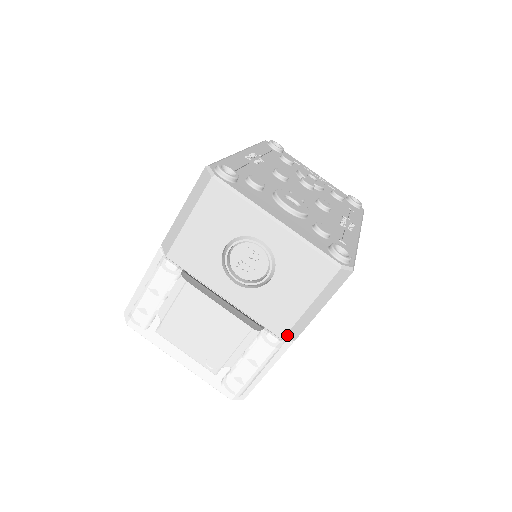
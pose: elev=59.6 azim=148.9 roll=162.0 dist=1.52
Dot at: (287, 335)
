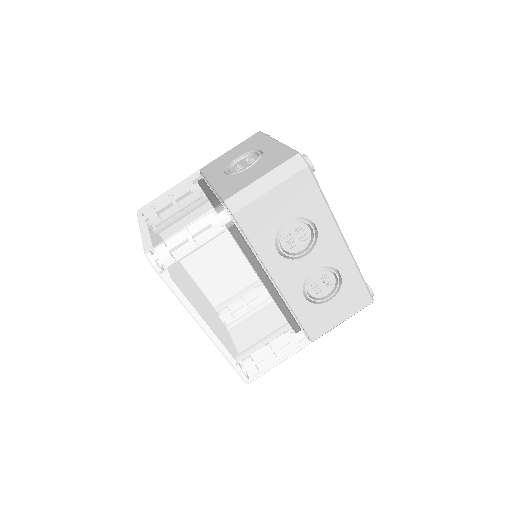
Dot at: (230, 199)
